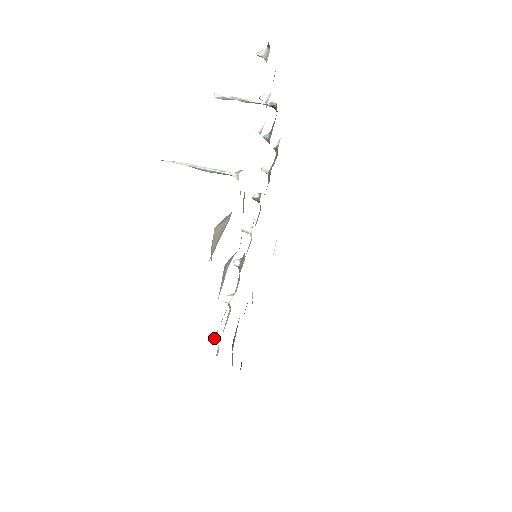
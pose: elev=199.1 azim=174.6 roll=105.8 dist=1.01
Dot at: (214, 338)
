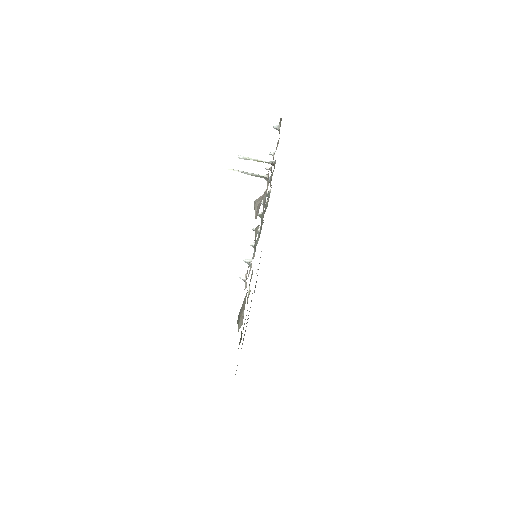
Dot at: (244, 278)
